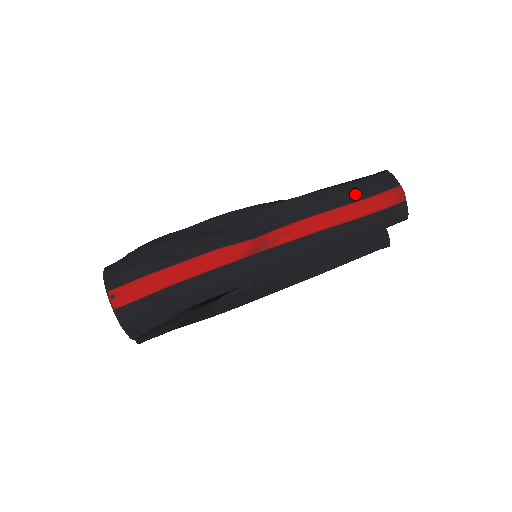
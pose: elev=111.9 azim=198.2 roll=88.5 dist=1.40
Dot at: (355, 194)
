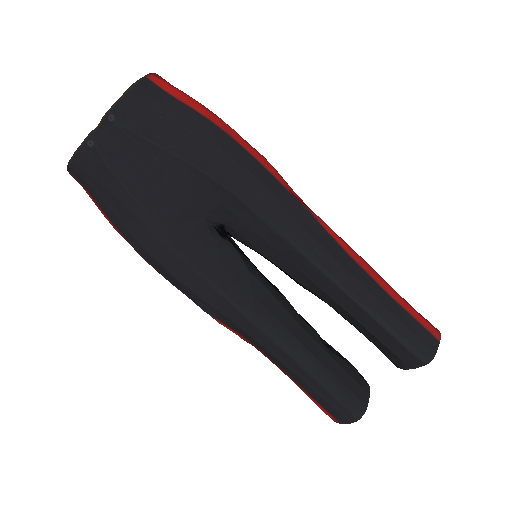
Dot at: occluded
